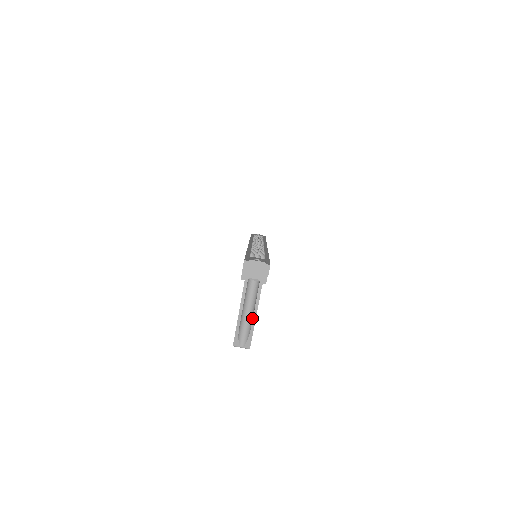
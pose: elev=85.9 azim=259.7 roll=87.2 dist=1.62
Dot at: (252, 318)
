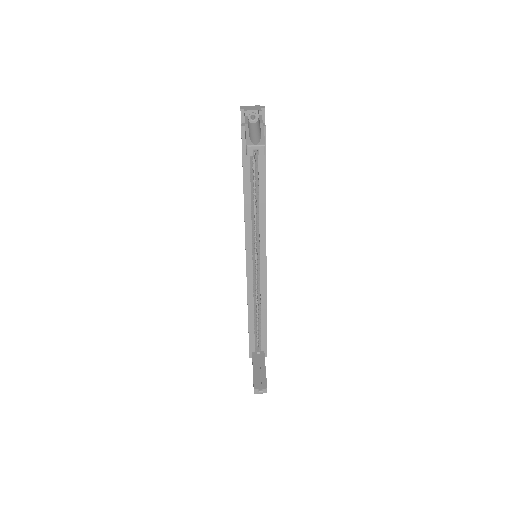
Dot at: (260, 130)
